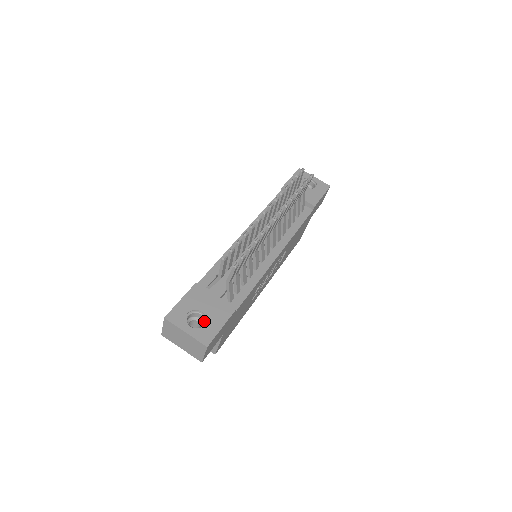
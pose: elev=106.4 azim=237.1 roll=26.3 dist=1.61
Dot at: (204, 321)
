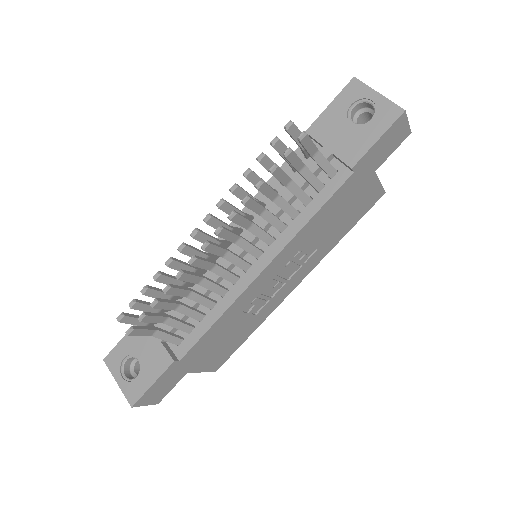
Dot at: occluded
